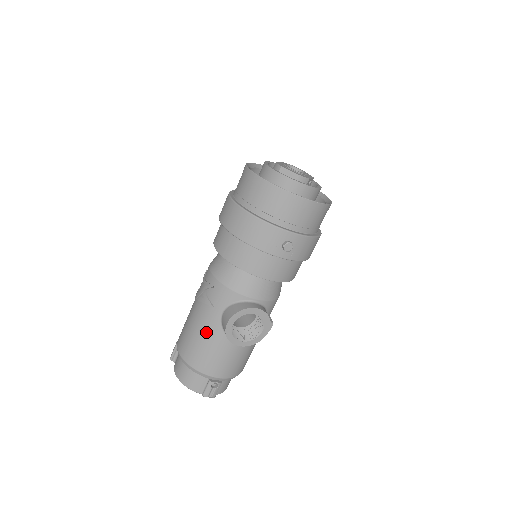
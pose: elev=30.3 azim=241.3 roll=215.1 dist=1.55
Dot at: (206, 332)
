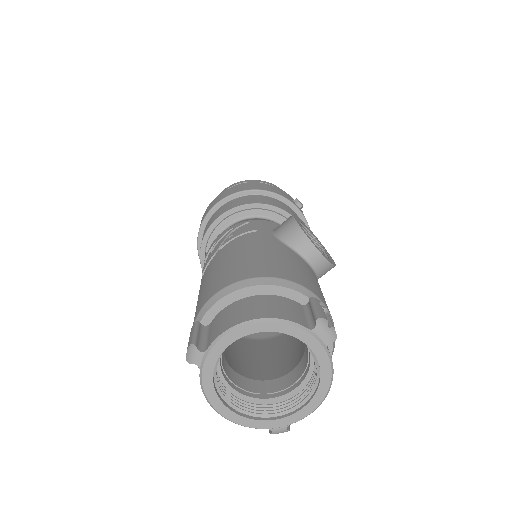
Dot at: (264, 246)
